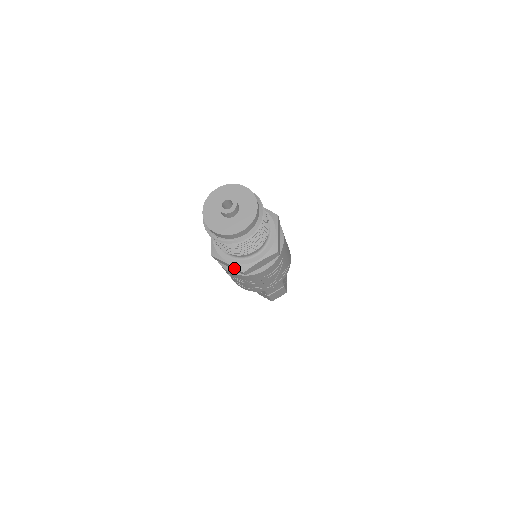
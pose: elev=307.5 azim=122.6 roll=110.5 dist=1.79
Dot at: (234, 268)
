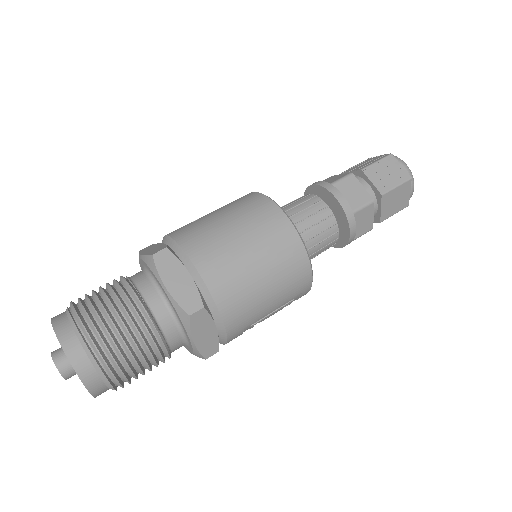
Dot at: occluded
